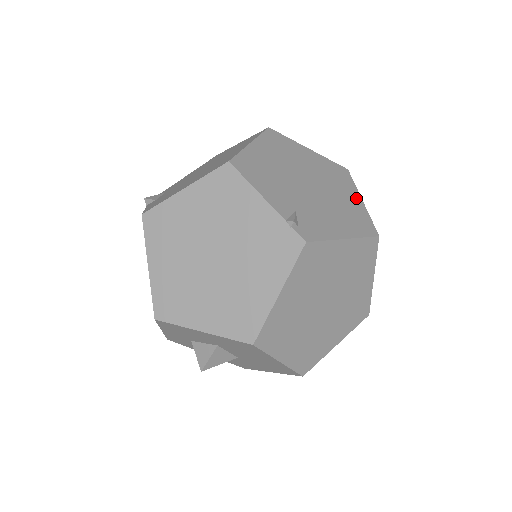
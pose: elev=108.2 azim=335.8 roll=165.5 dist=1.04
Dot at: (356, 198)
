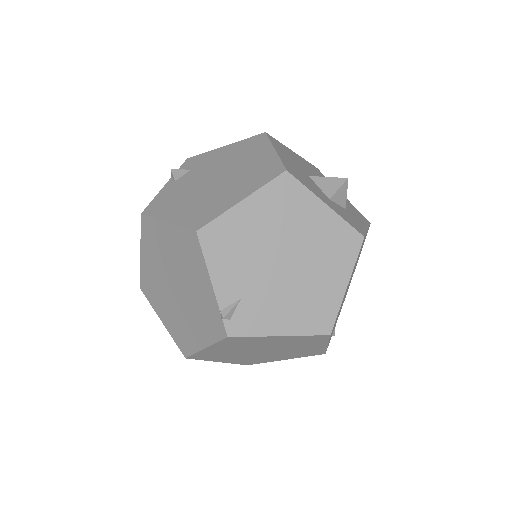
Dot at: (340, 282)
